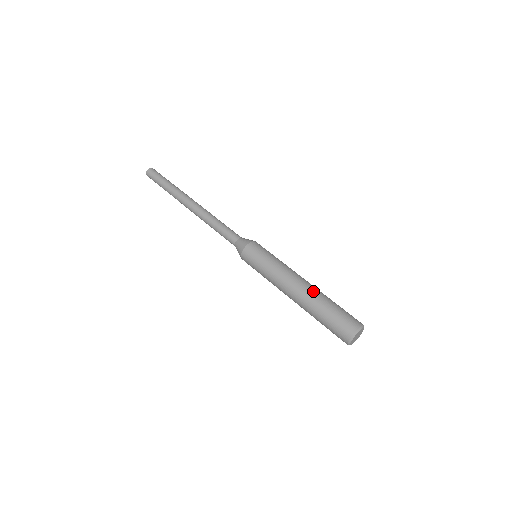
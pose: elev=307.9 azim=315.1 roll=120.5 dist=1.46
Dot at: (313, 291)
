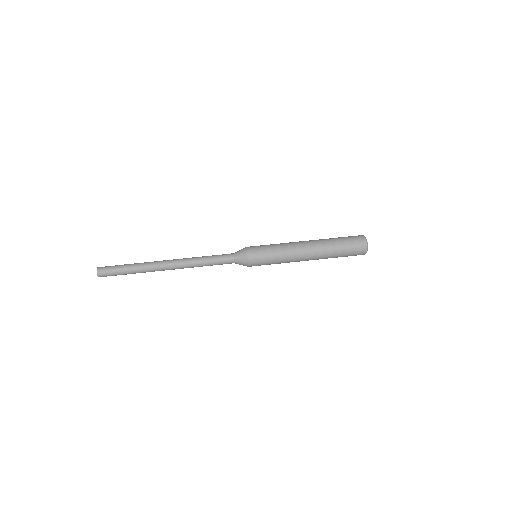
Dot at: (318, 240)
